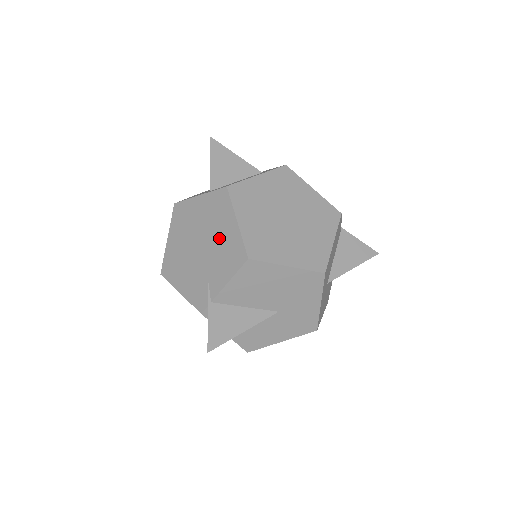
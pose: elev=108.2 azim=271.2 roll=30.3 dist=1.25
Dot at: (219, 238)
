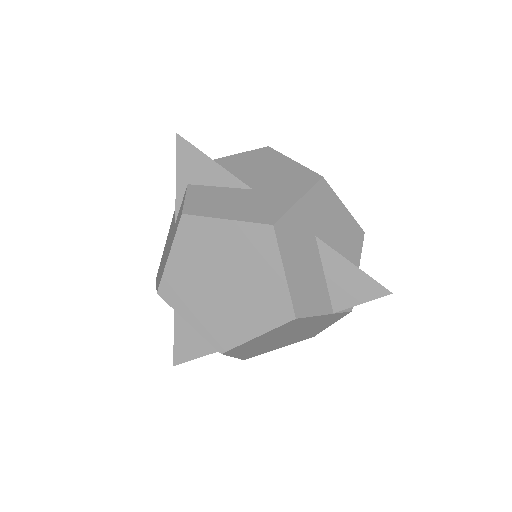
Dot at: occluded
